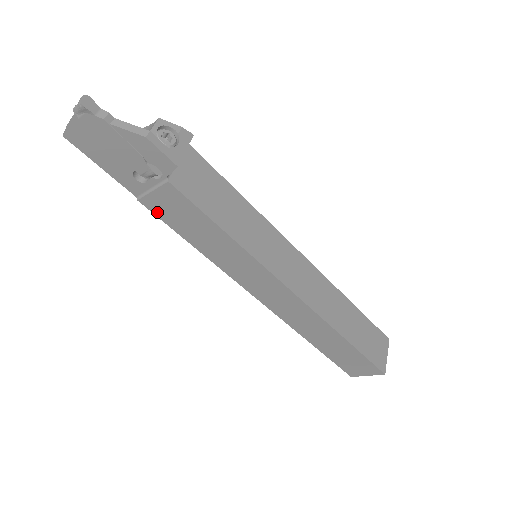
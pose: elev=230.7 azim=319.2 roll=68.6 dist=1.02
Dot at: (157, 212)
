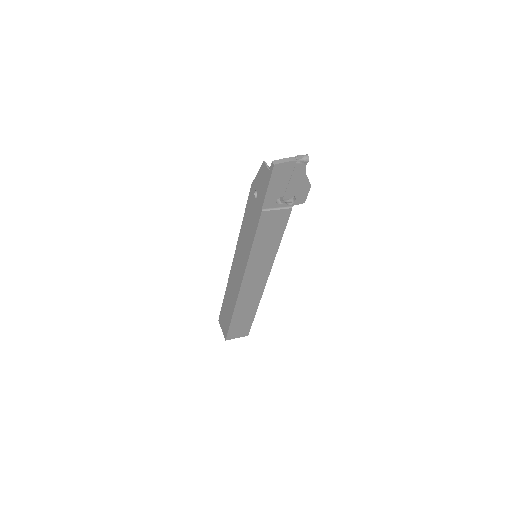
Dot at: (262, 221)
